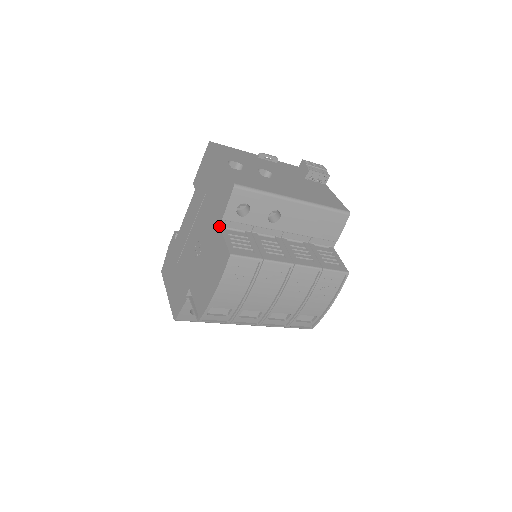
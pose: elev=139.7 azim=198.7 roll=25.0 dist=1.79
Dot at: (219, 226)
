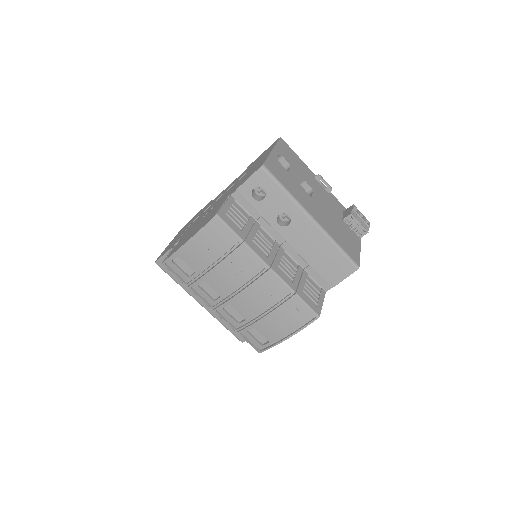
Dot at: (231, 194)
